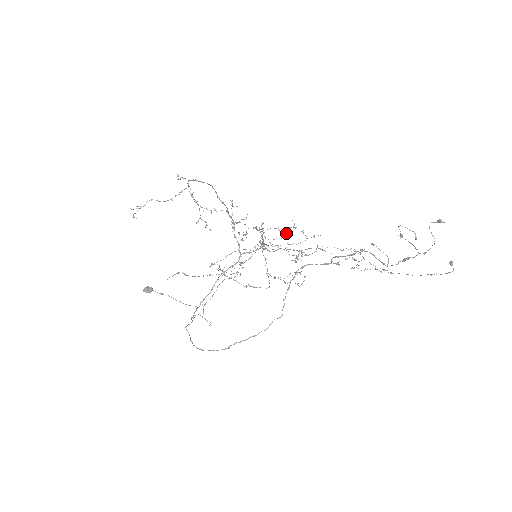
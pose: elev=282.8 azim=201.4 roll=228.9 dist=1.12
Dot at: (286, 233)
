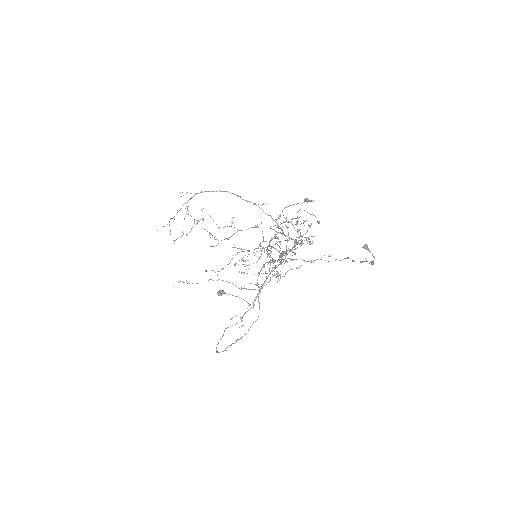
Dot at: occluded
